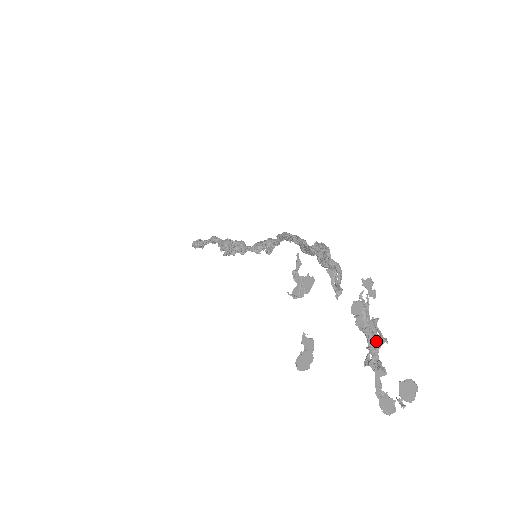
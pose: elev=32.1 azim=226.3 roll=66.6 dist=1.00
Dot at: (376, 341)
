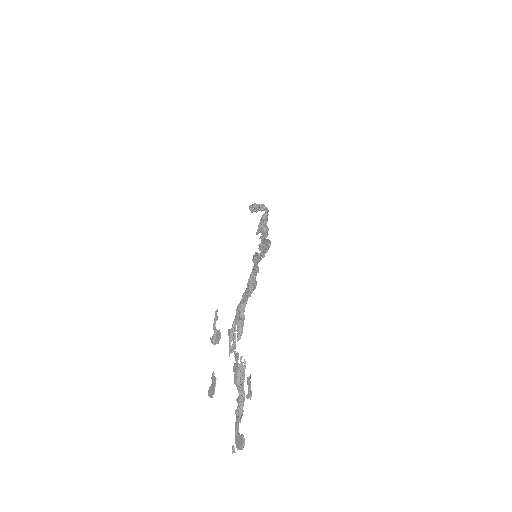
Dot at: (239, 398)
